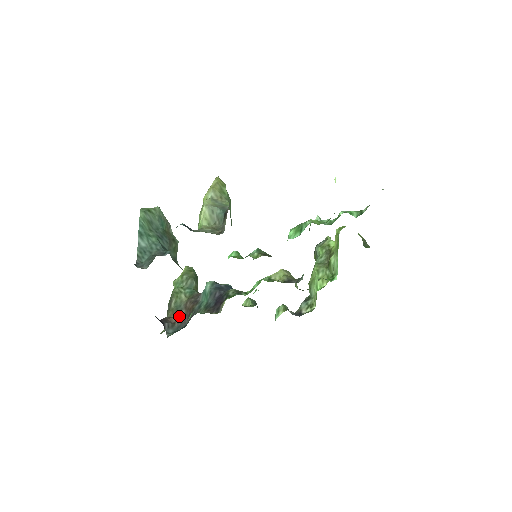
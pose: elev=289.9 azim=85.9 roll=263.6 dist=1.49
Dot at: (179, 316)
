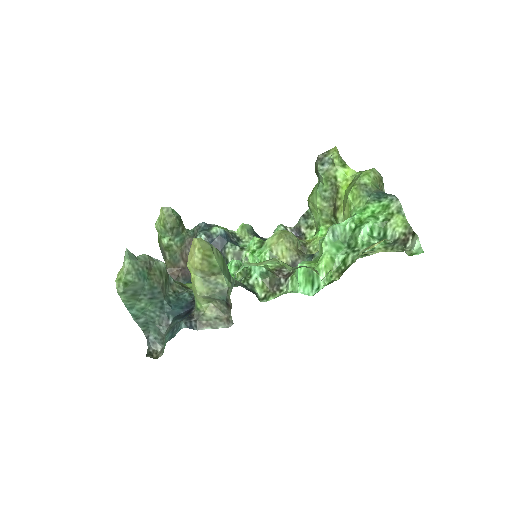
Dot at: (180, 268)
